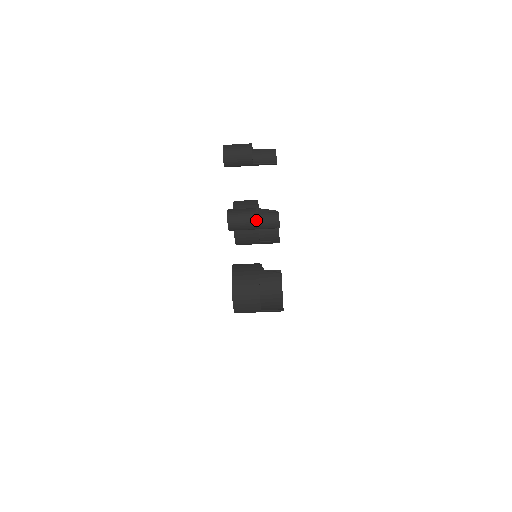
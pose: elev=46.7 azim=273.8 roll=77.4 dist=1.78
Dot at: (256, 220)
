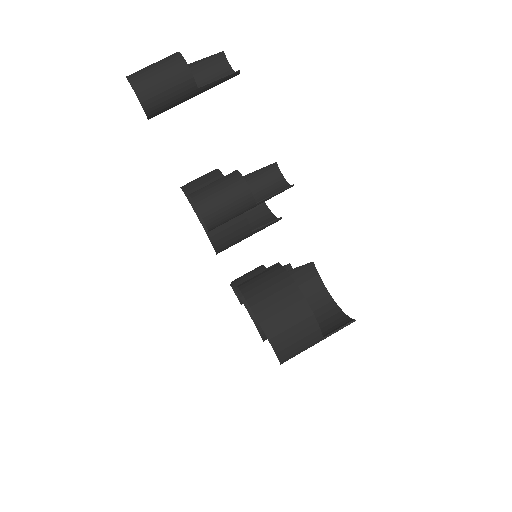
Dot at: occluded
